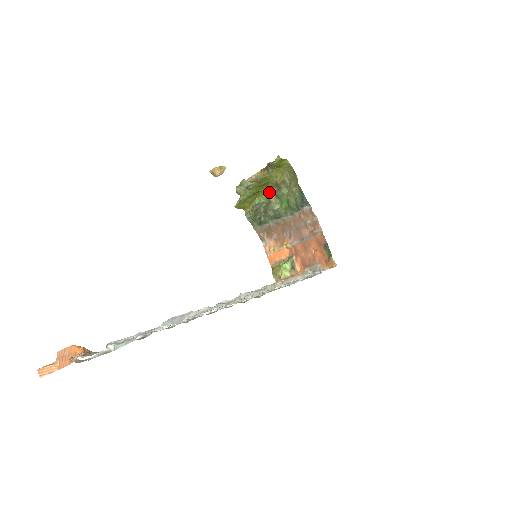
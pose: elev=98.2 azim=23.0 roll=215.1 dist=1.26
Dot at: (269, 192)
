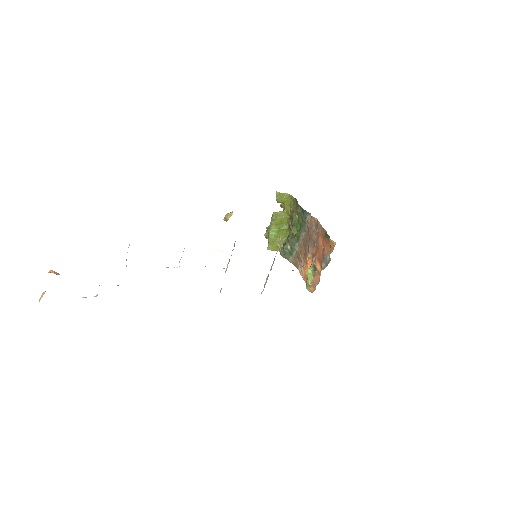
Dot at: (289, 227)
